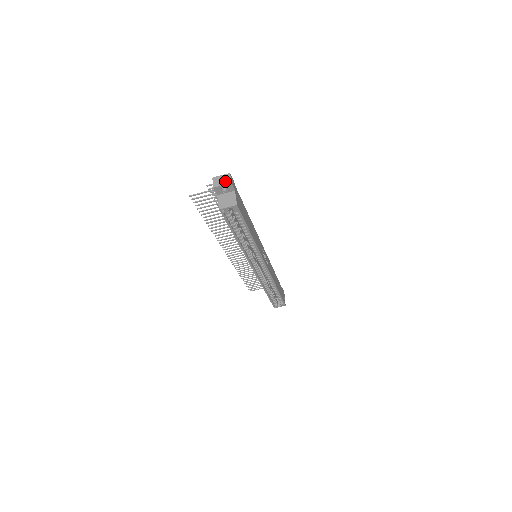
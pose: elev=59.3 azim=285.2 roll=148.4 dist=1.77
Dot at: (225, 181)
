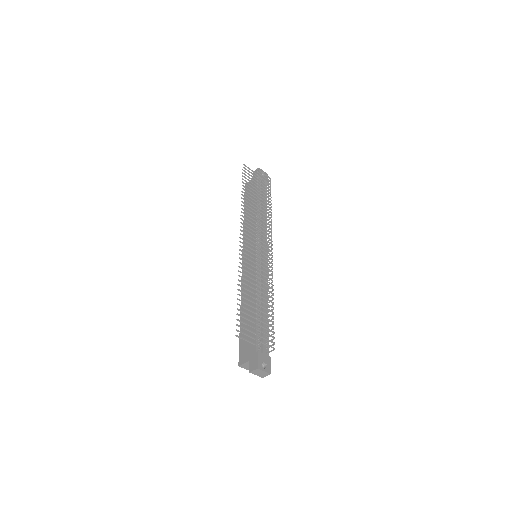
Dot at: (261, 375)
